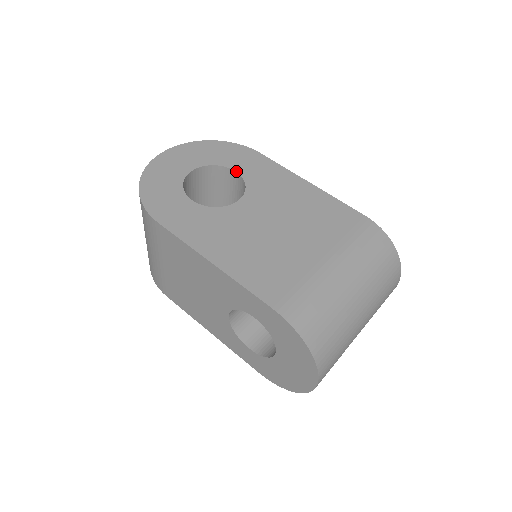
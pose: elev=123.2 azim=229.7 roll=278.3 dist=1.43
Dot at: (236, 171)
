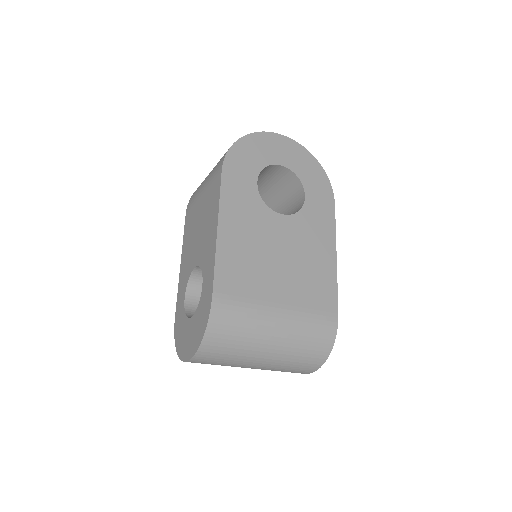
Dot at: (305, 197)
